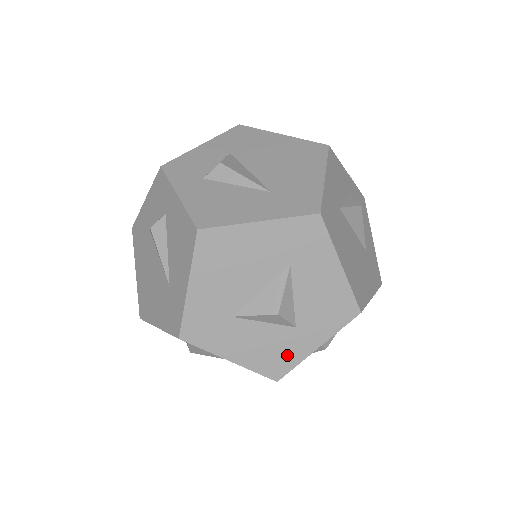
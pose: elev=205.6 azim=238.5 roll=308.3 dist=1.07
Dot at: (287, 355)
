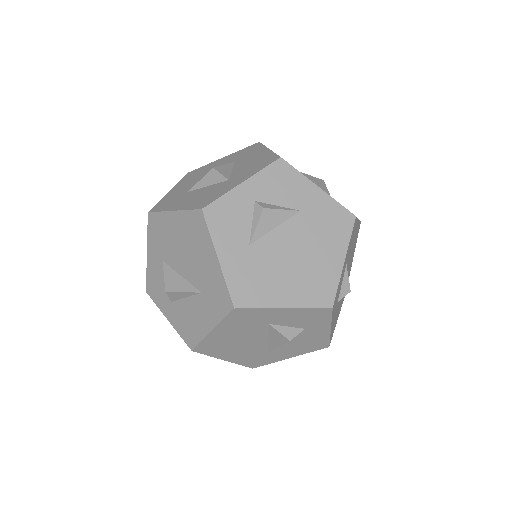
Dot at: (217, 194)
